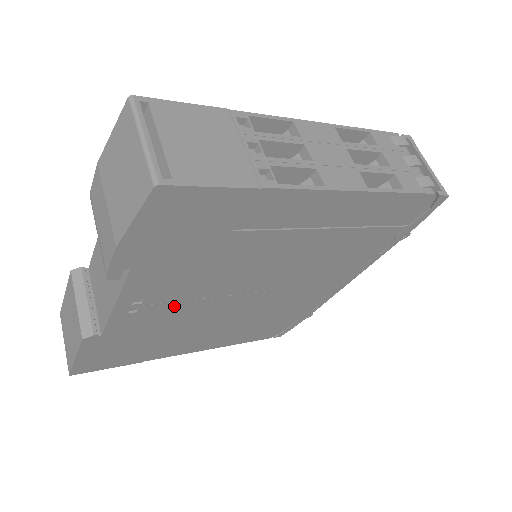
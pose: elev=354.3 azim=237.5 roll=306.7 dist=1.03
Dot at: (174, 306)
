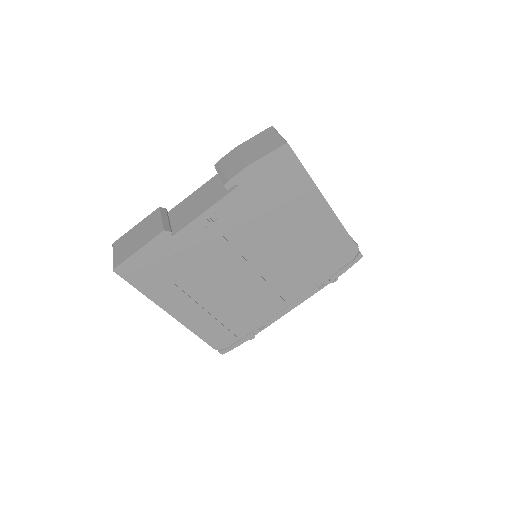
Dot at: (219, 241)
